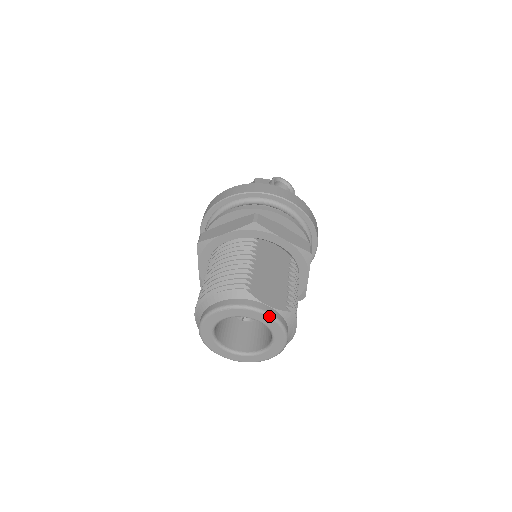
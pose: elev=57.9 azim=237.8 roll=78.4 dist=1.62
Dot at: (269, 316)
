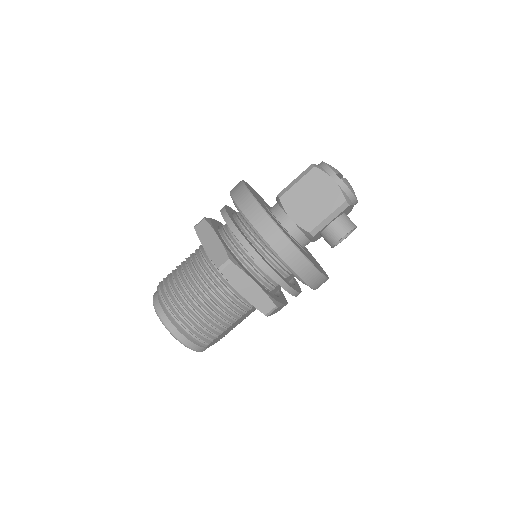
Dot at: occluded
